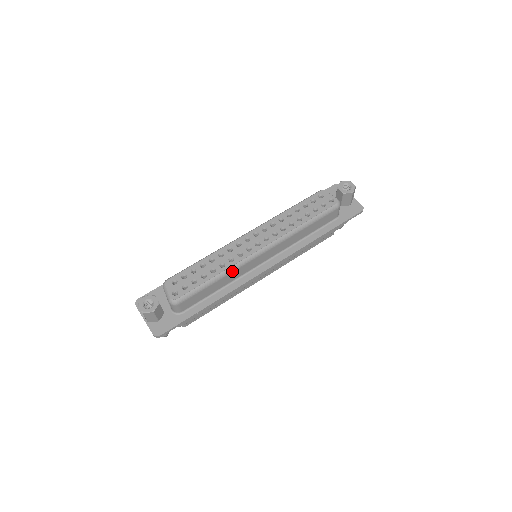
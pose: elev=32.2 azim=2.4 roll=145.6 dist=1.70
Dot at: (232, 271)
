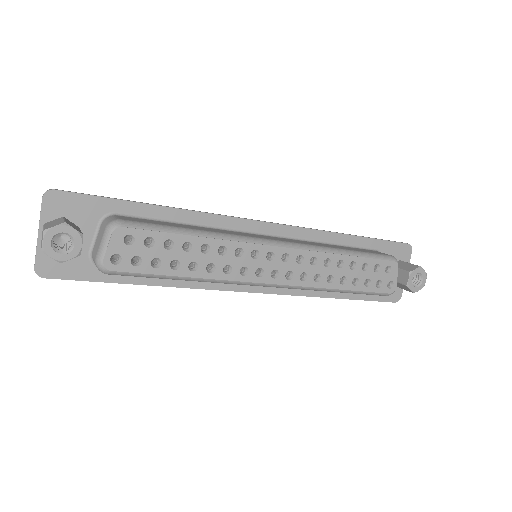
Dot at: (214, 282)
